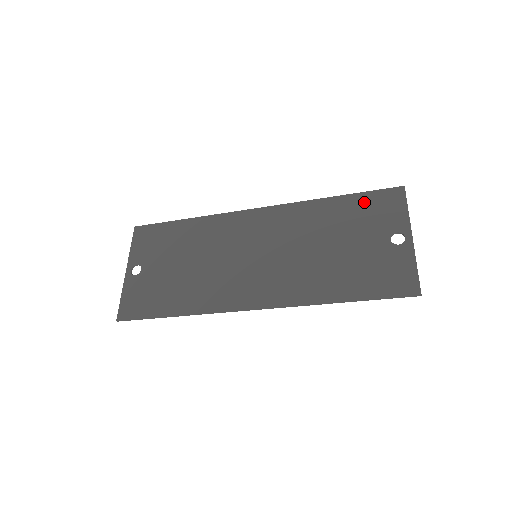
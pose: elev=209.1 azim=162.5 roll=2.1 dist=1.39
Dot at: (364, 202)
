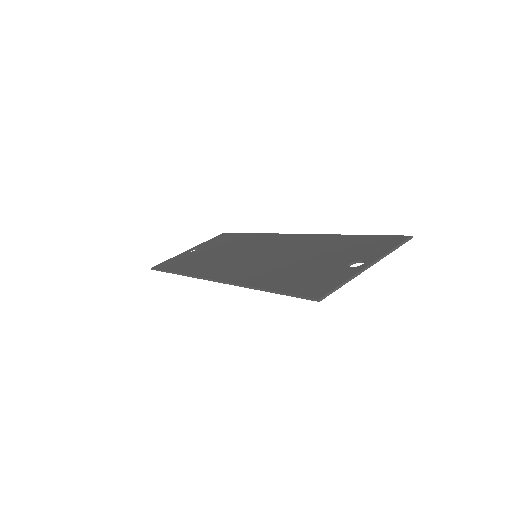
Dot at: (366, 240)
